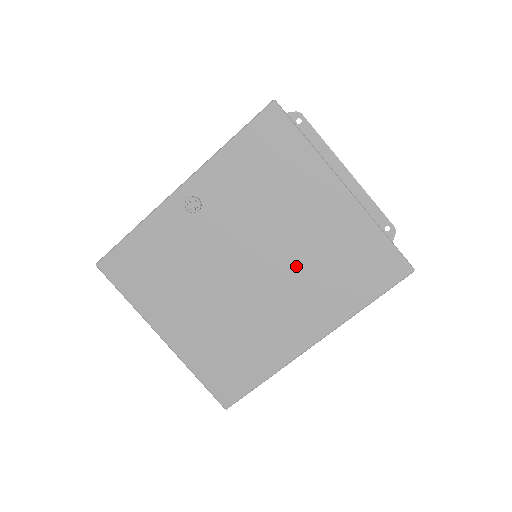
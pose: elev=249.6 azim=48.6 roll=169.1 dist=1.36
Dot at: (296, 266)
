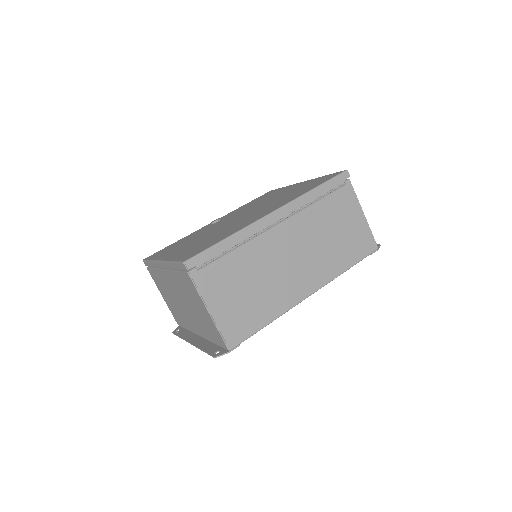
Dot at: (268, 204)
